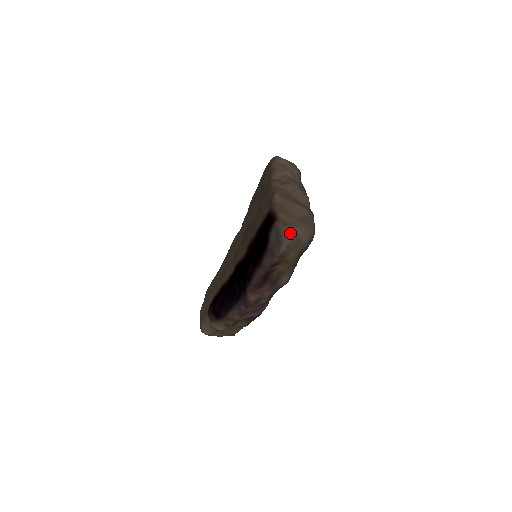
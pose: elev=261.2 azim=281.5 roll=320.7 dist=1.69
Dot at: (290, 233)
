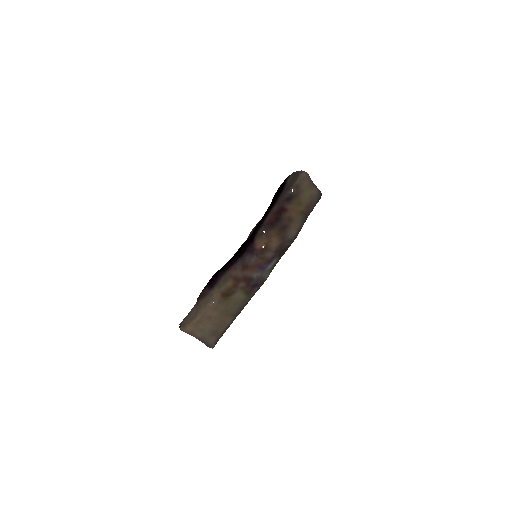
Dot at: (306, 172)
